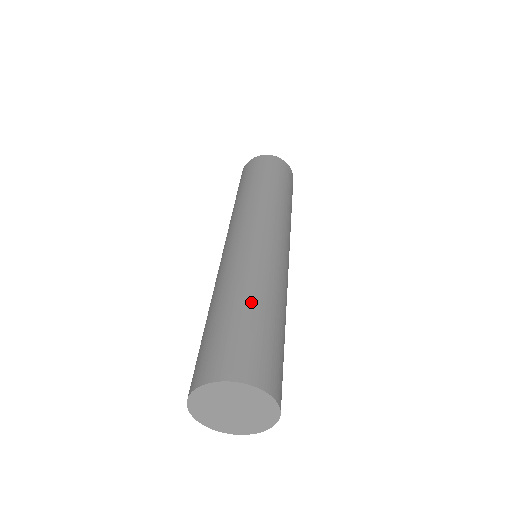
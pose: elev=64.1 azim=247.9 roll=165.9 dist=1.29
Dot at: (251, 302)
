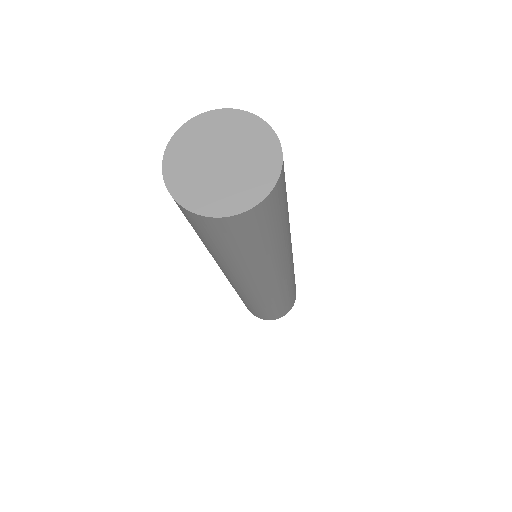
Dot at: occluded
